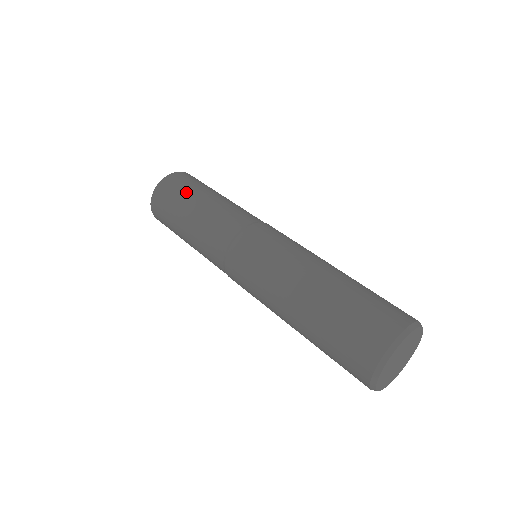
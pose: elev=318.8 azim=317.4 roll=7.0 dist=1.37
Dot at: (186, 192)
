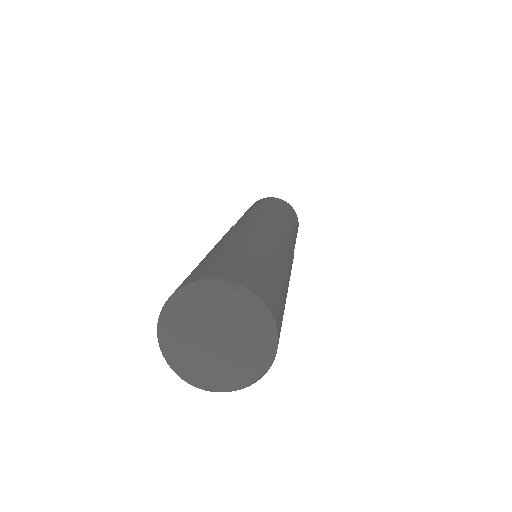
Dot at: (264, 202)
